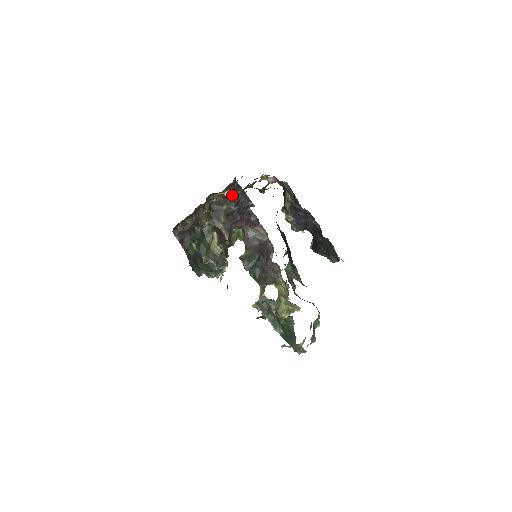
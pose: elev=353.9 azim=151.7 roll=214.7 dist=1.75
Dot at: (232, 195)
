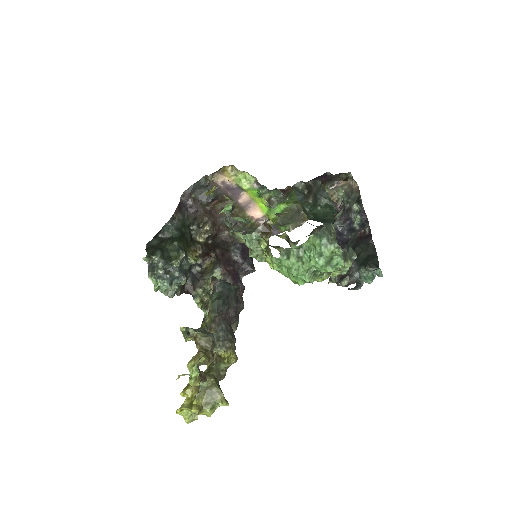
Dot at: (244, 245)
